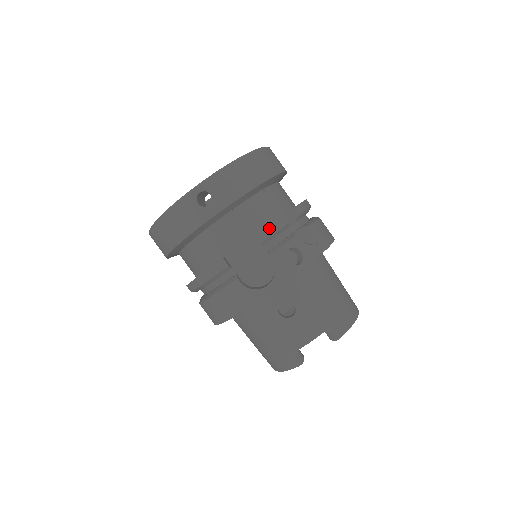
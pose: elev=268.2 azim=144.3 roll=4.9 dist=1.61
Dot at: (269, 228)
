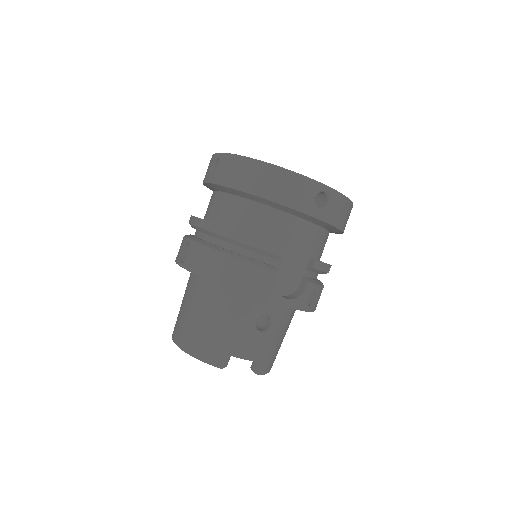
Dot at: (323, 264)
